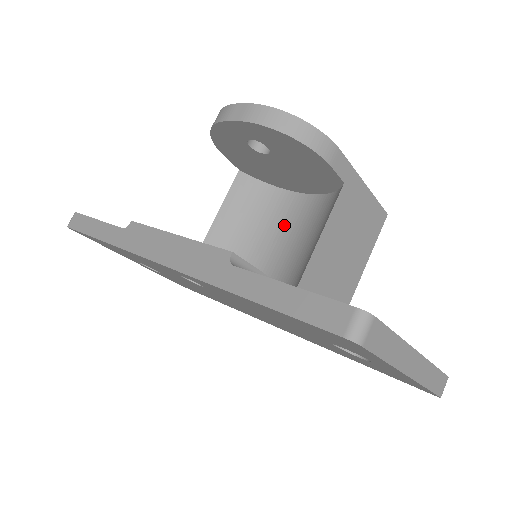
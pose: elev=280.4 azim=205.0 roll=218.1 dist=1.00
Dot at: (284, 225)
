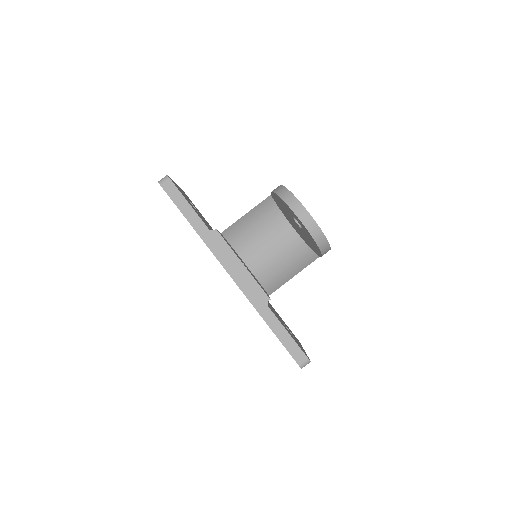
Dot at: (275, 239)
